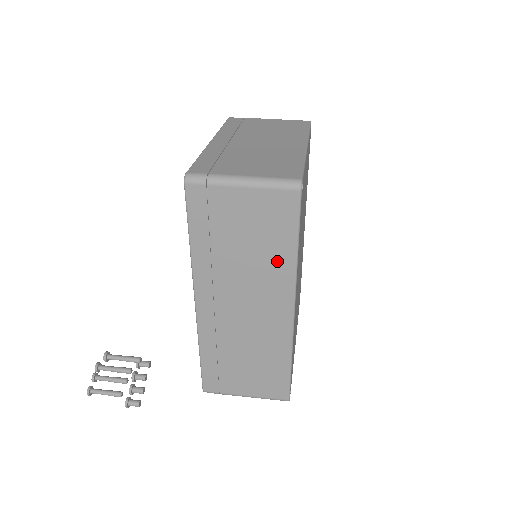
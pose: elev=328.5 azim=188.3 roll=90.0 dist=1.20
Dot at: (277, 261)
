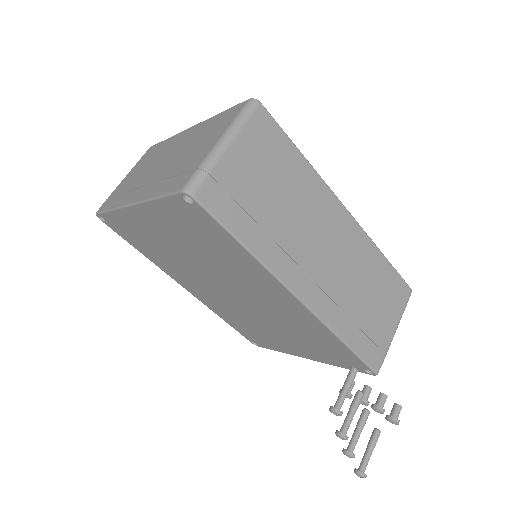
Dot at: (303, 182)
